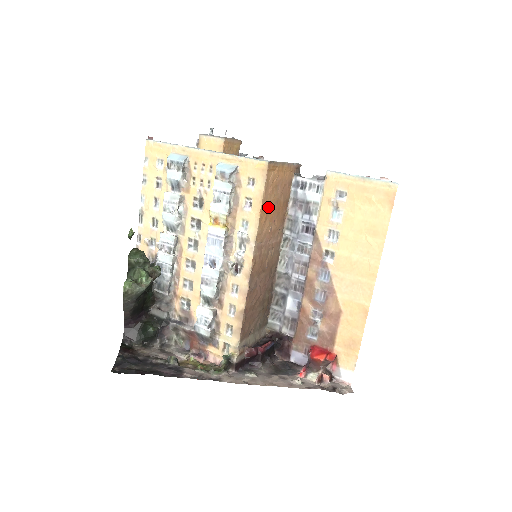
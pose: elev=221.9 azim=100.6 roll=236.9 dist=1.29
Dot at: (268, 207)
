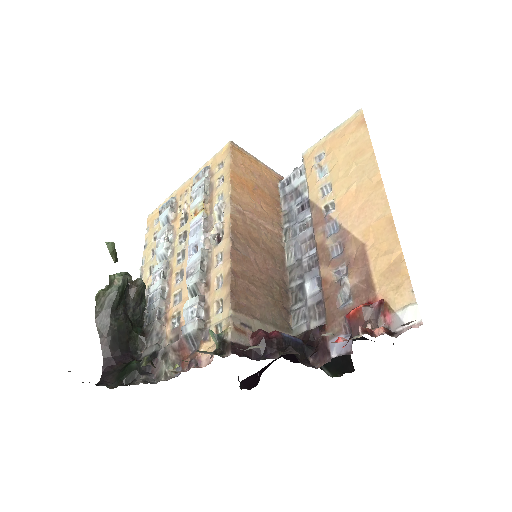
Dot at: (243, 181)
